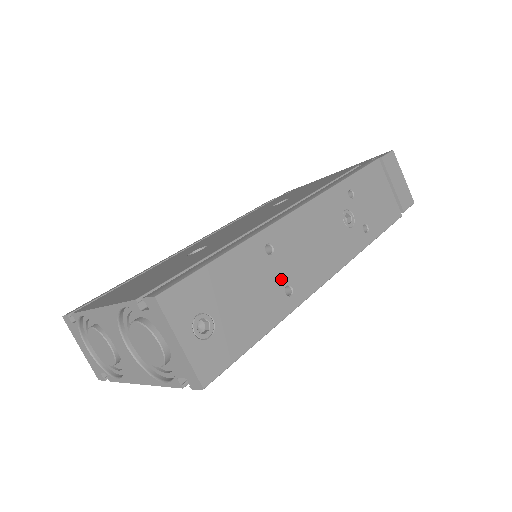
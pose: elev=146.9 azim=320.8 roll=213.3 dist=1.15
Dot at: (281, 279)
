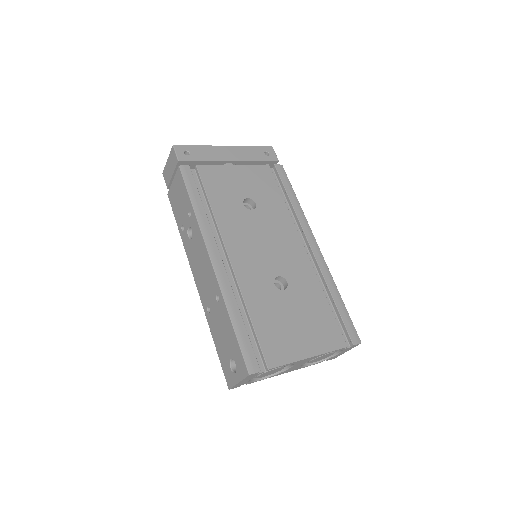
Dot at: occluded
